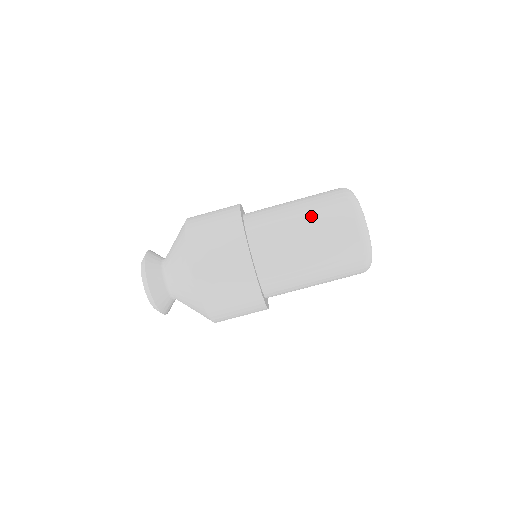
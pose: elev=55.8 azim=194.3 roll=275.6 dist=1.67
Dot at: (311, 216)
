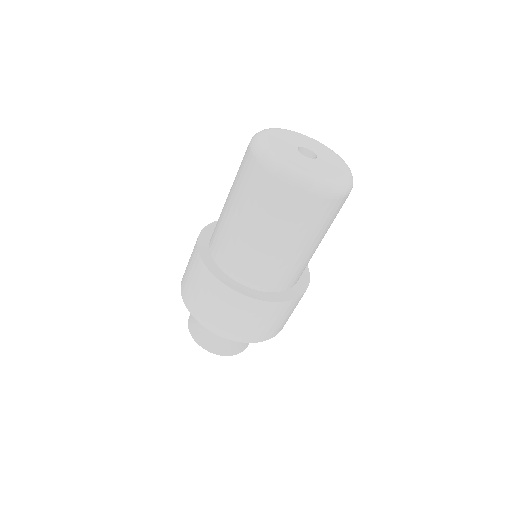
Dot at: (233, 191)
